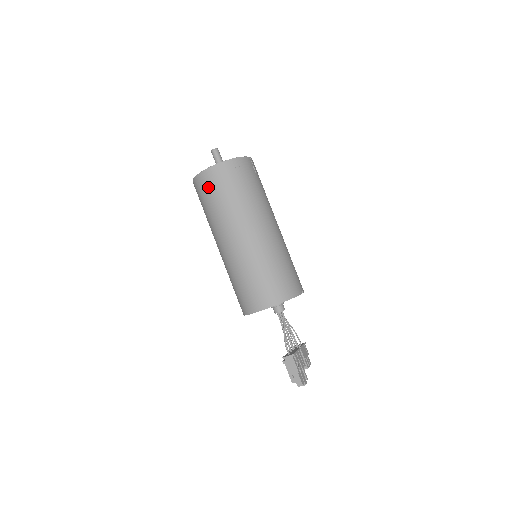
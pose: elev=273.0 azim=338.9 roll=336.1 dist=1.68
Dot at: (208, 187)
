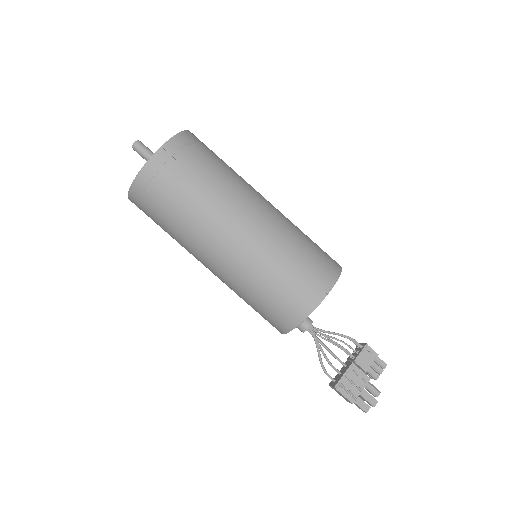
Dot at: (147, 215)
